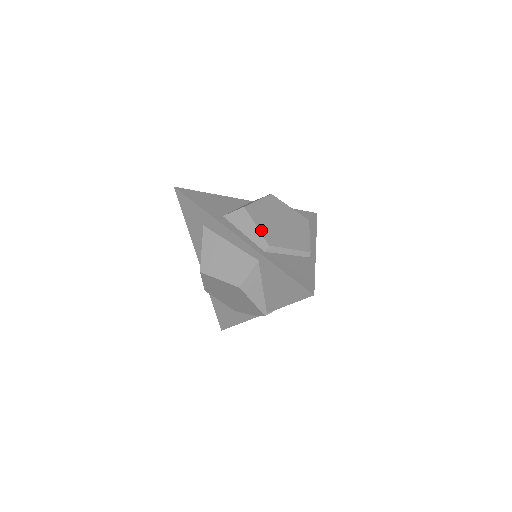
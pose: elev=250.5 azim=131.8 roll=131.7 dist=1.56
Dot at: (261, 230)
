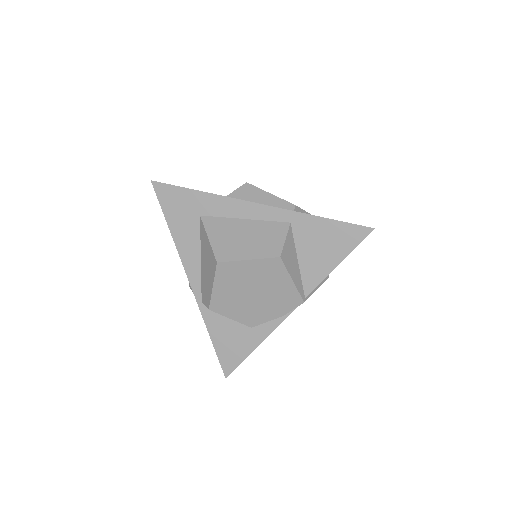
Dot at: (277, 197)
